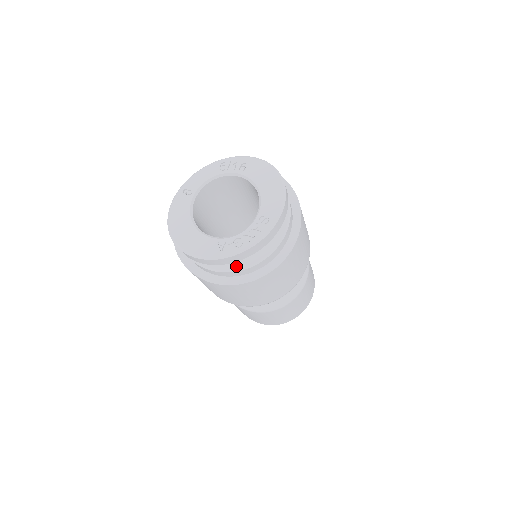
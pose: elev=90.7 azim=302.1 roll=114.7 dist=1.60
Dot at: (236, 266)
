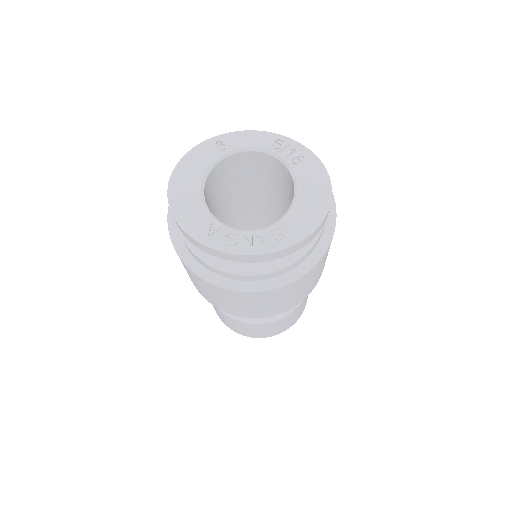
Dot at: (216, 261)
